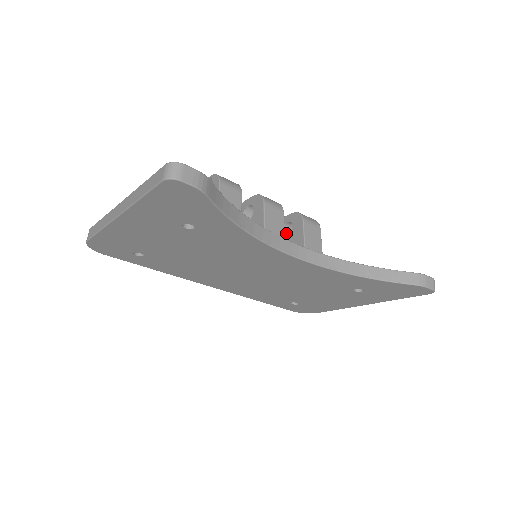
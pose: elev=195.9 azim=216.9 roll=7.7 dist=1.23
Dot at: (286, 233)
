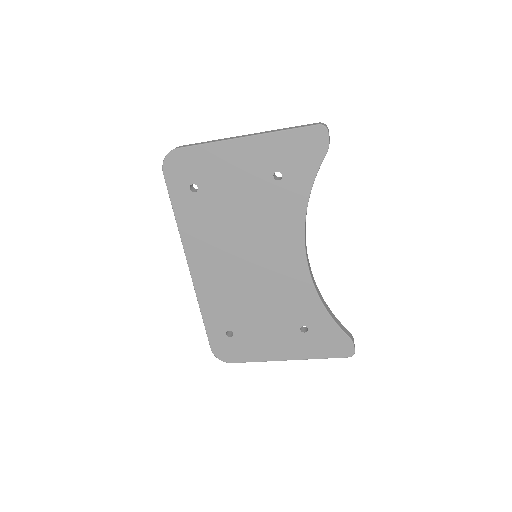
Dot at: occluded
